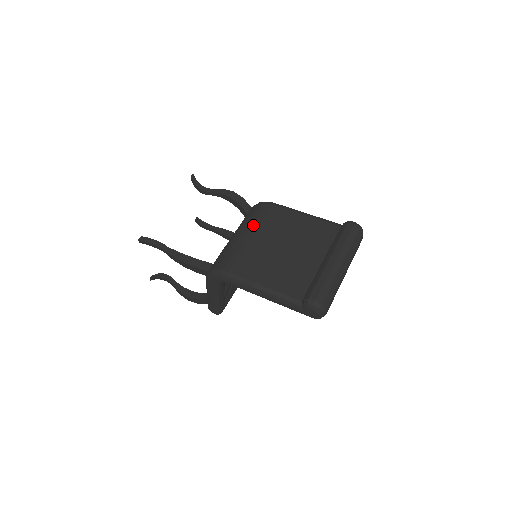
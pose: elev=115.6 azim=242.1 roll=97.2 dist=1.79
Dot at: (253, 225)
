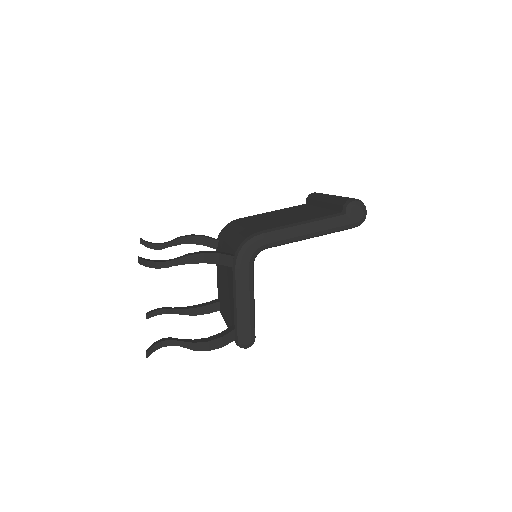
Dot at: (239, 224)
